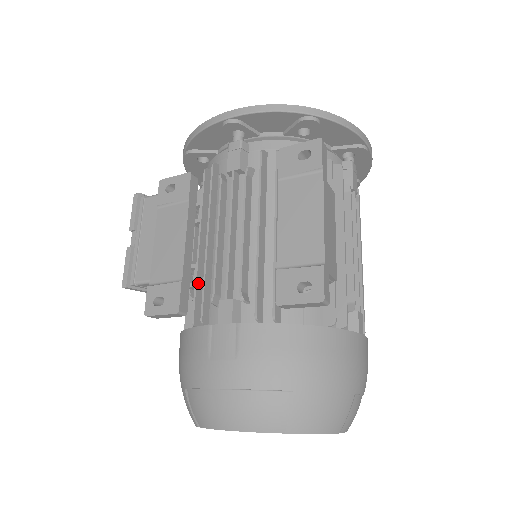
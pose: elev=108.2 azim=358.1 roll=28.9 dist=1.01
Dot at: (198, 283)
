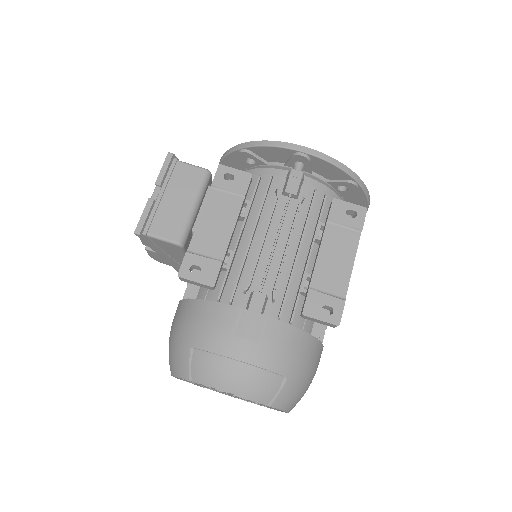
Dot at: (230, 267)
